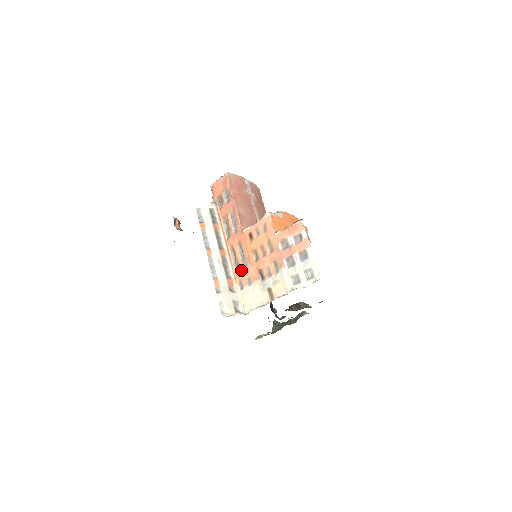
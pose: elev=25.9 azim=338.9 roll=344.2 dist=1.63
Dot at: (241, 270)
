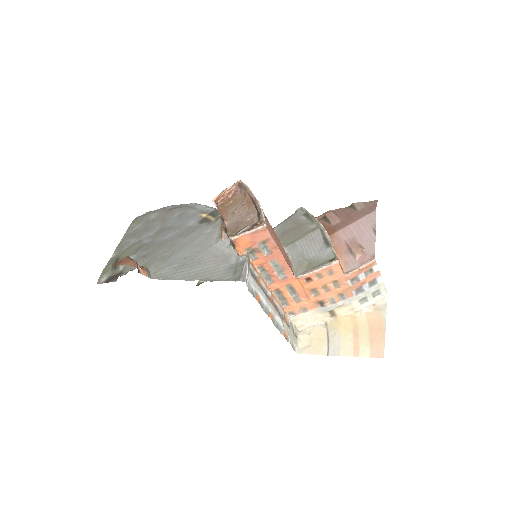
Dot at: (292, 304)
